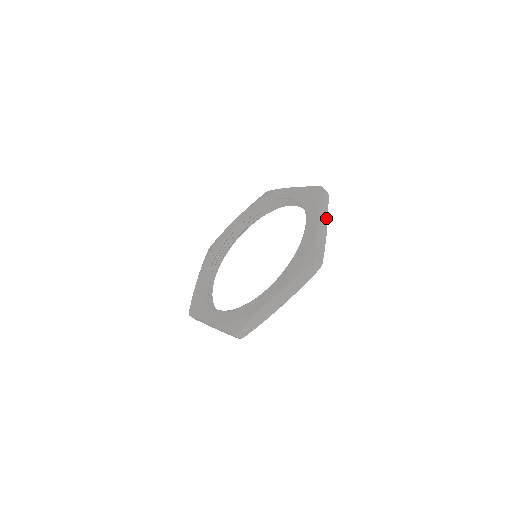
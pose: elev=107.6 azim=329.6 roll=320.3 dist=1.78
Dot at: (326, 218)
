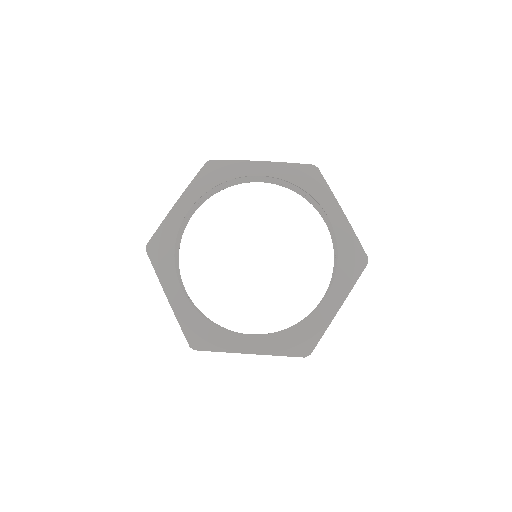
Dot at: occluded
